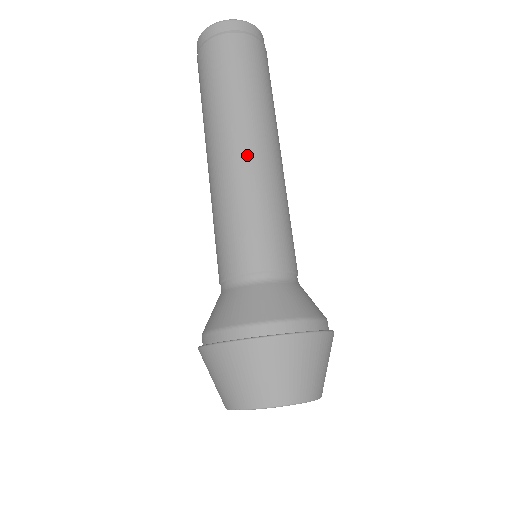
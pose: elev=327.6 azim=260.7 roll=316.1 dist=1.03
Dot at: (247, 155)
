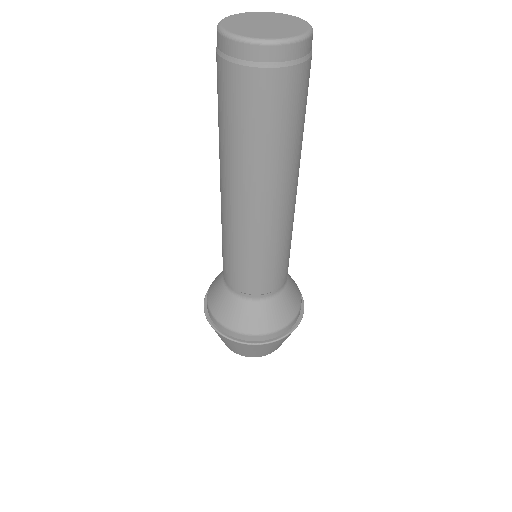
Dot at: (277, 212)
